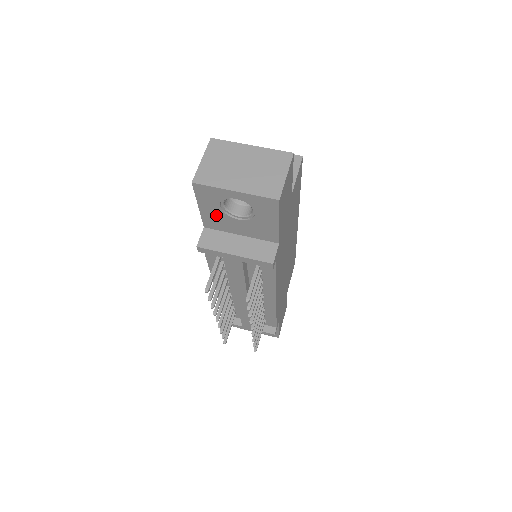
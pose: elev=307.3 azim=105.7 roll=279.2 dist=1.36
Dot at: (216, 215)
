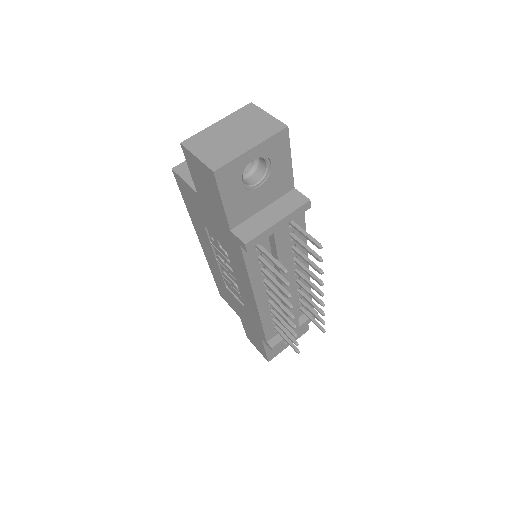
Dot at: (239, 200)
